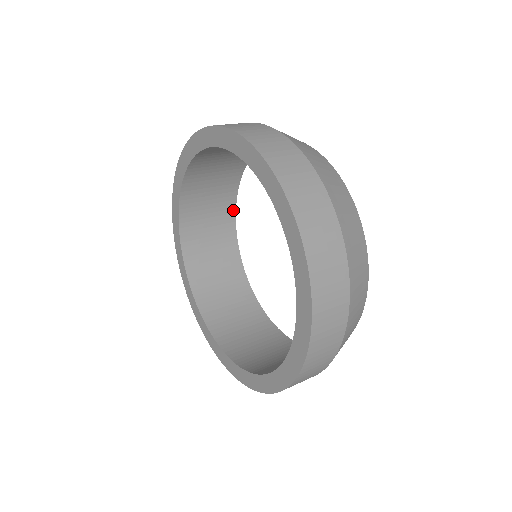
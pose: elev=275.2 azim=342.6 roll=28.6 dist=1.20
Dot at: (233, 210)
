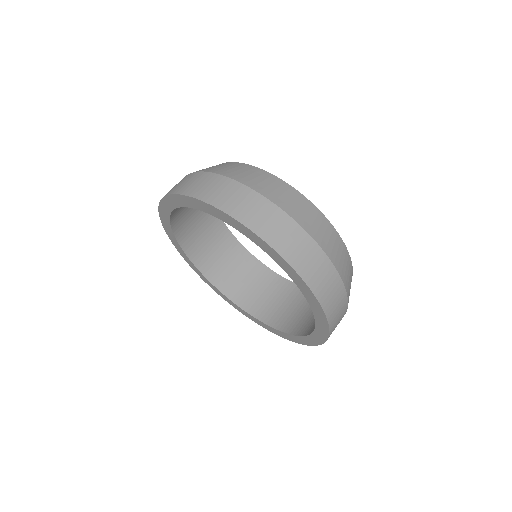
Dot at: (224, 227)
